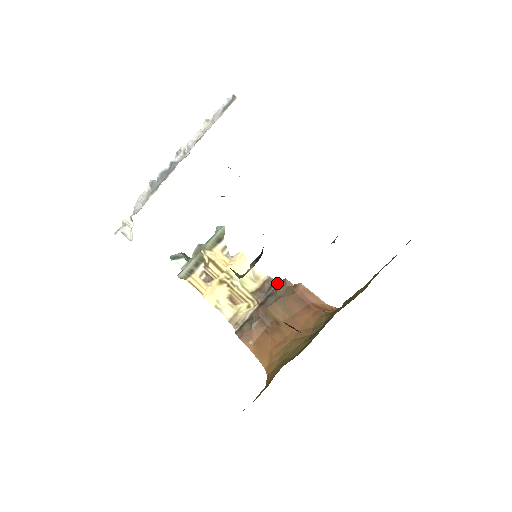
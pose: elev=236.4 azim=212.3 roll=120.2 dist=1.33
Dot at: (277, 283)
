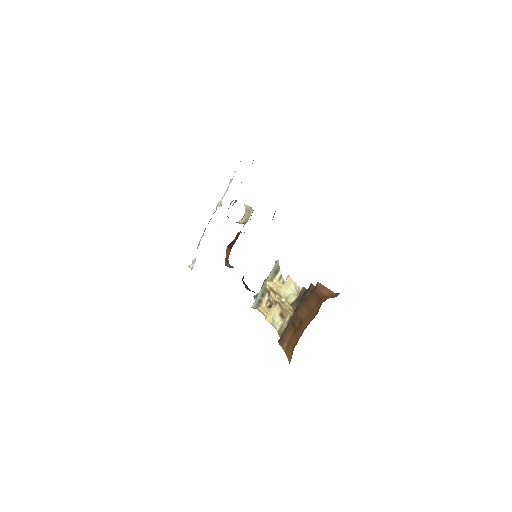
Dot at: (307, 290)
